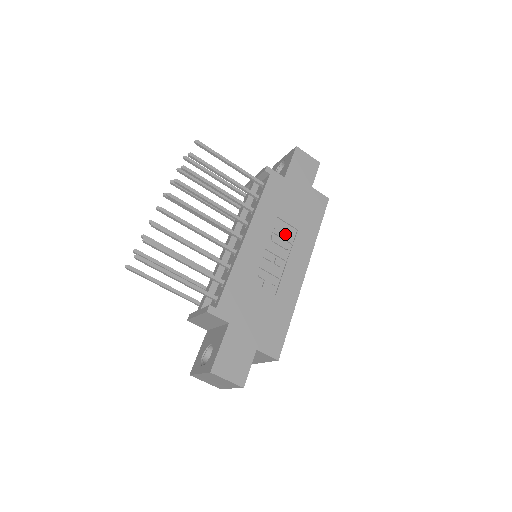
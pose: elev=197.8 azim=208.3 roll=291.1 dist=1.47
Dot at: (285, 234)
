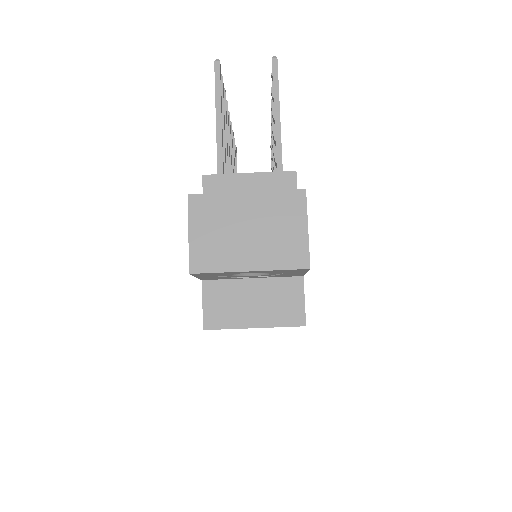
Dot at: occluded
